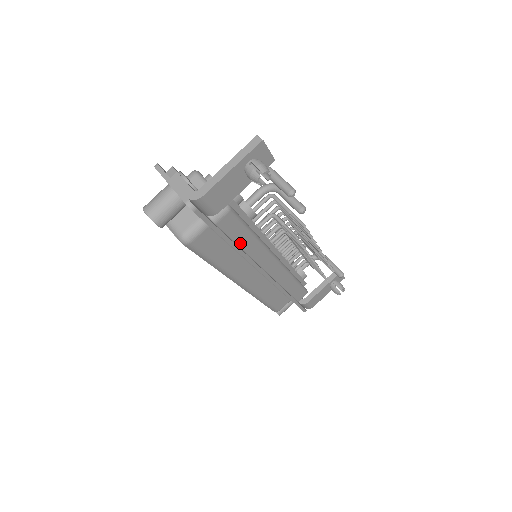
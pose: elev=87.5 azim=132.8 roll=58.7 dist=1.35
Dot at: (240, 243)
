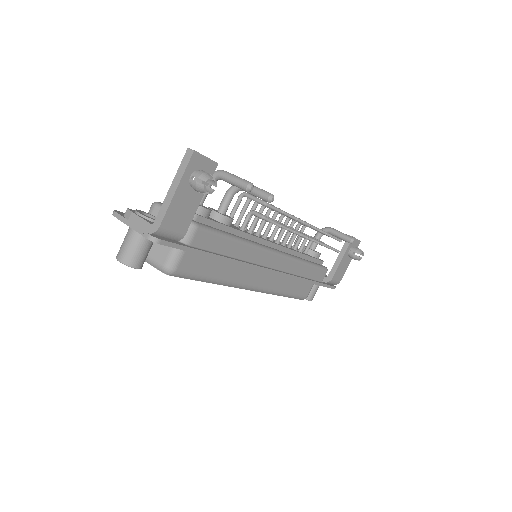
Dot at: (226, 252)
